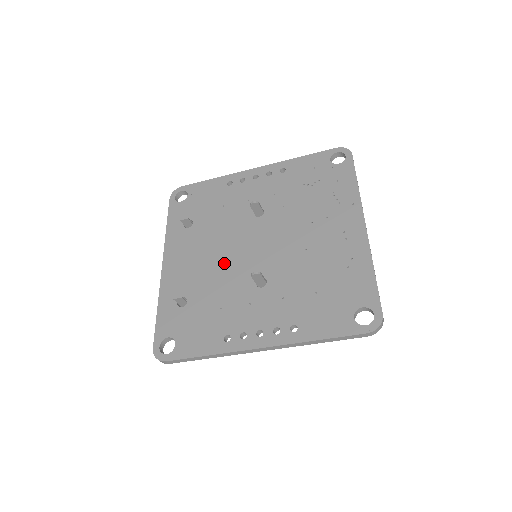
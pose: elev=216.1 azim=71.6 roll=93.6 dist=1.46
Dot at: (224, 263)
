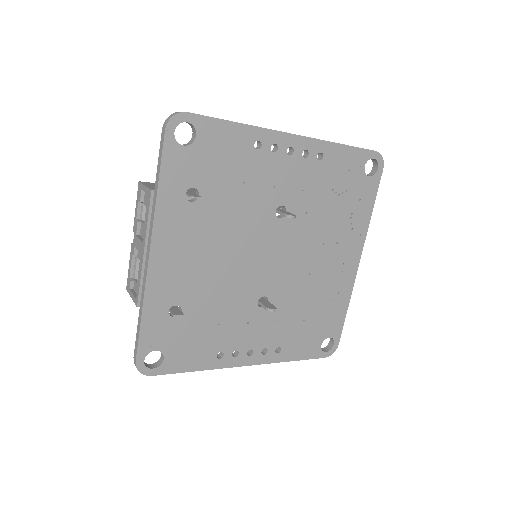
Dot at: (231, 271)
